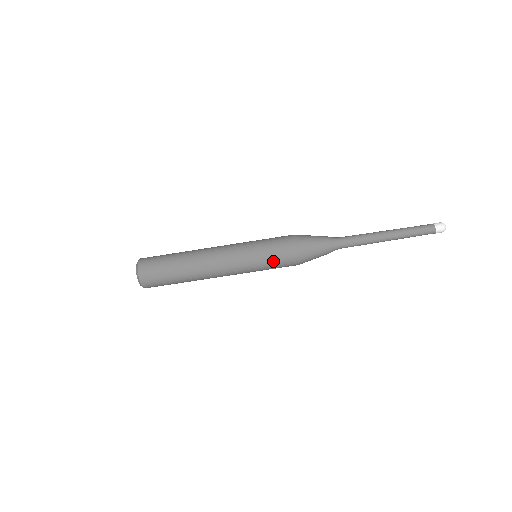
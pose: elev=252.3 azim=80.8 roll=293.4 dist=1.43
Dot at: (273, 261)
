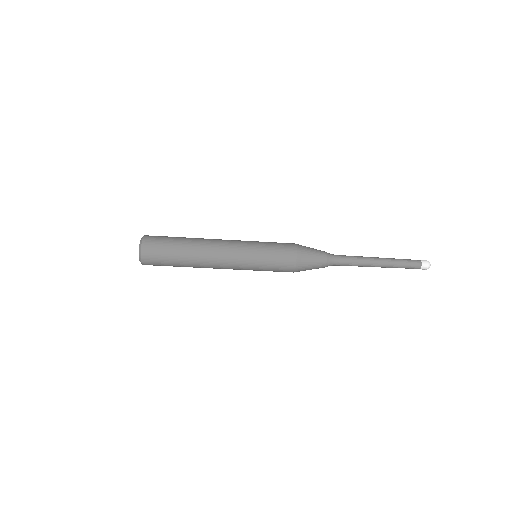
Dot at: occluded
